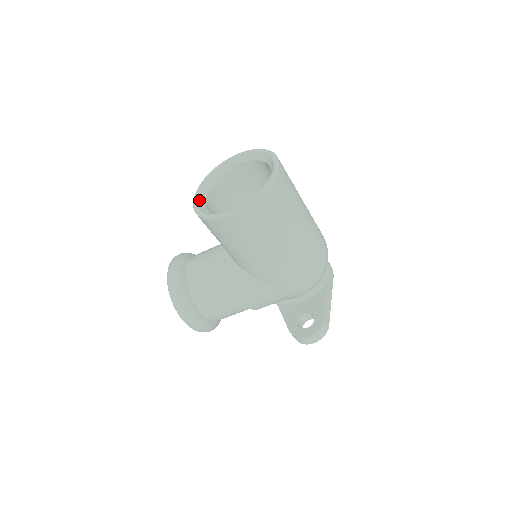
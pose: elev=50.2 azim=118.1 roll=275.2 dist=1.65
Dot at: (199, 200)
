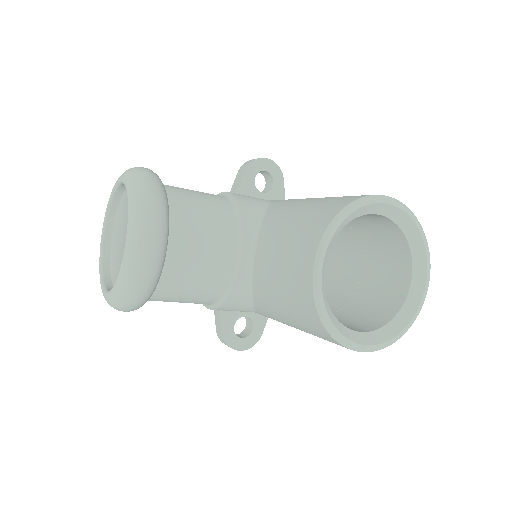
Dot at: (323, 269)
